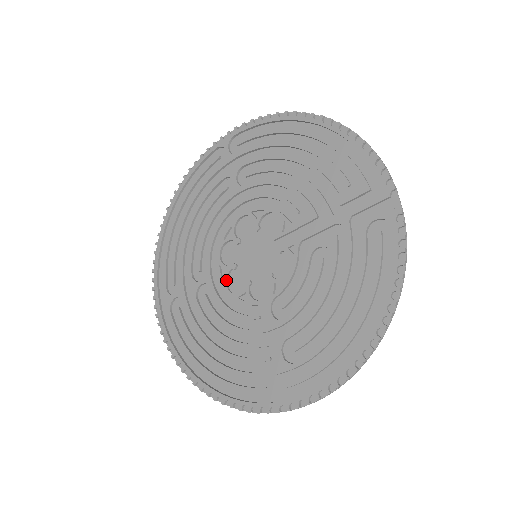
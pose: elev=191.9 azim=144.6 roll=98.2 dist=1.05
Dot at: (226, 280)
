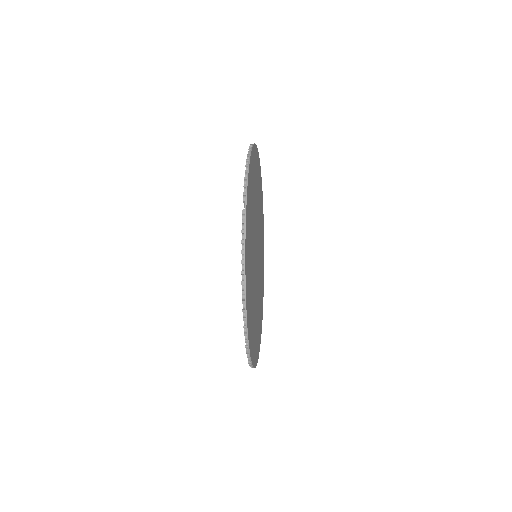
Dot at: occluded
